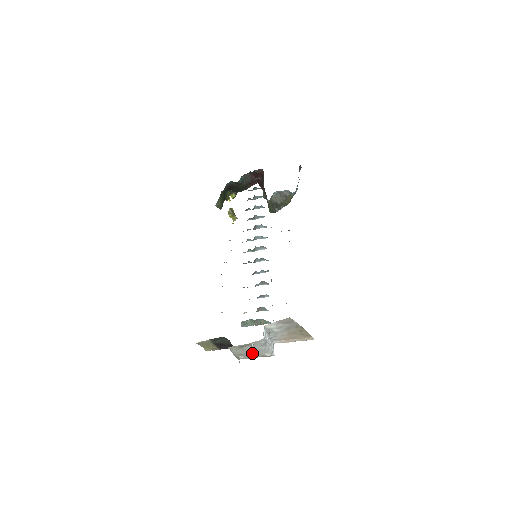
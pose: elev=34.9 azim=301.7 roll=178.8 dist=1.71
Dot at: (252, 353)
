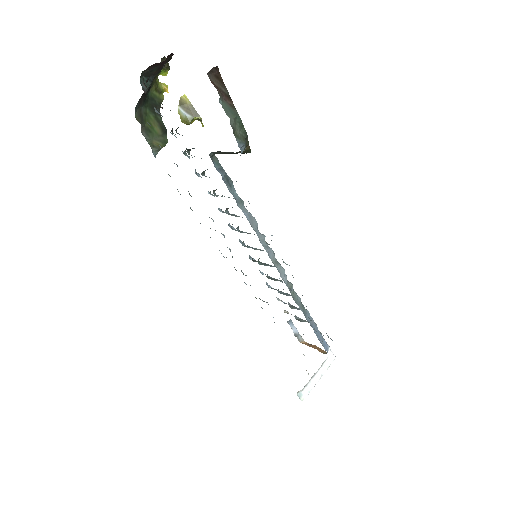
Dot at: occluded
